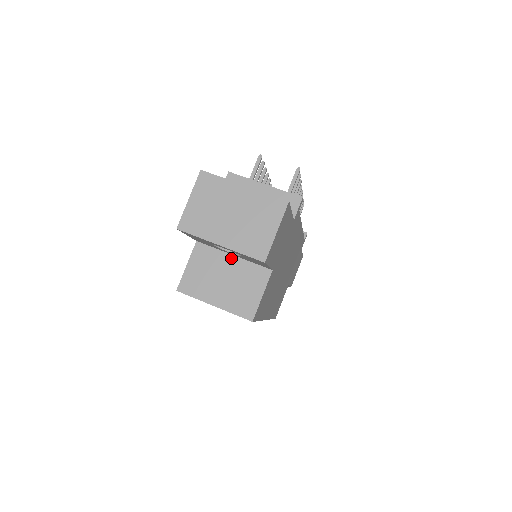
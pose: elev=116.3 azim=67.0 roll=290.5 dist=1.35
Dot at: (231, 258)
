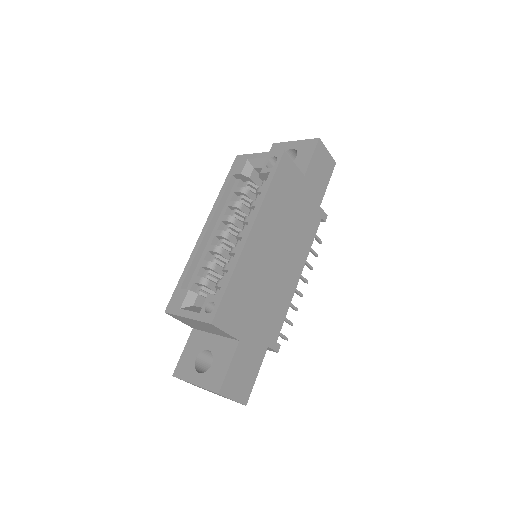
Dot at: occluded
